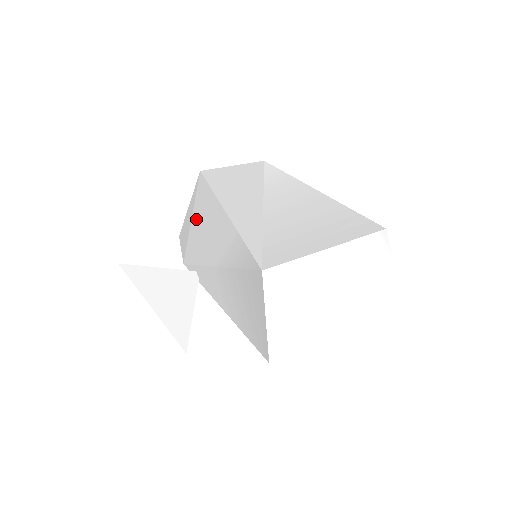
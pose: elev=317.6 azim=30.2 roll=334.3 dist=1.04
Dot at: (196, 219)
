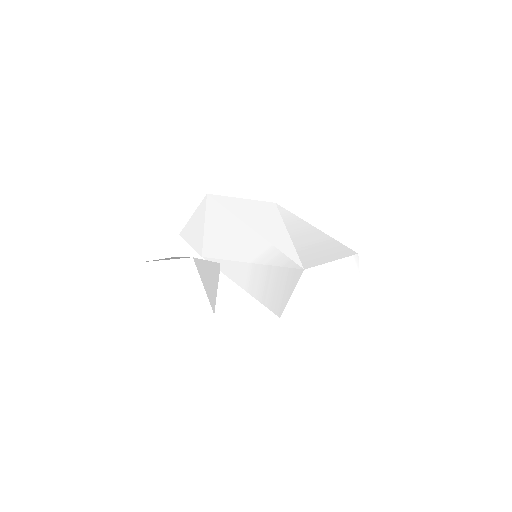
Dot at: (212, 228)
